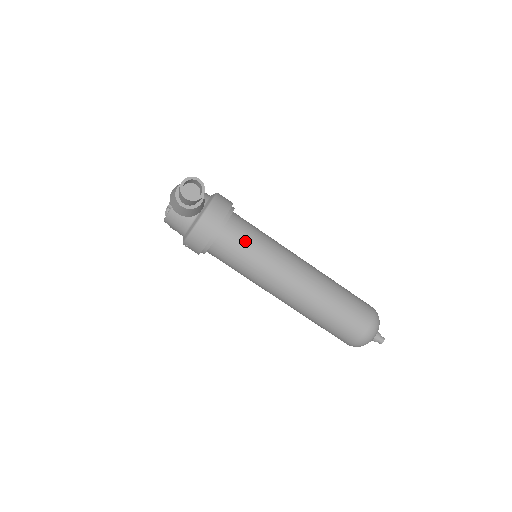
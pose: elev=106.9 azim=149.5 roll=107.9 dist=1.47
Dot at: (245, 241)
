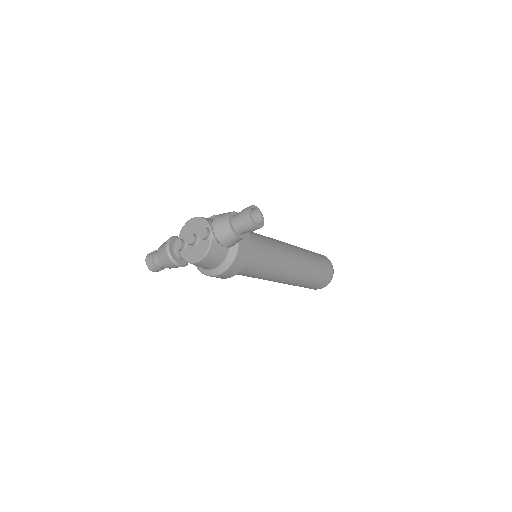
Dot at: (262, 246)
